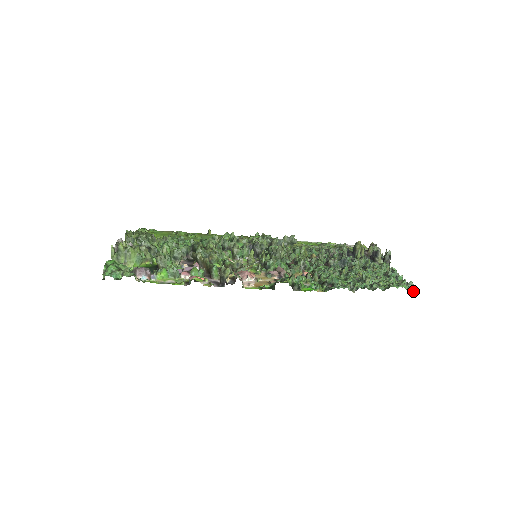
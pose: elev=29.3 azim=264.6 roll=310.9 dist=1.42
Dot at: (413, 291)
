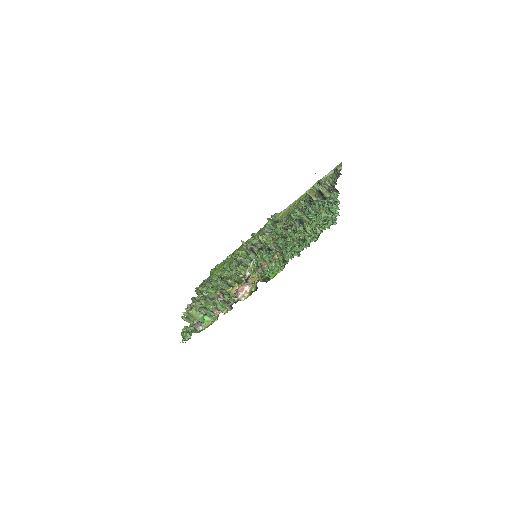
Dot at: occluded
